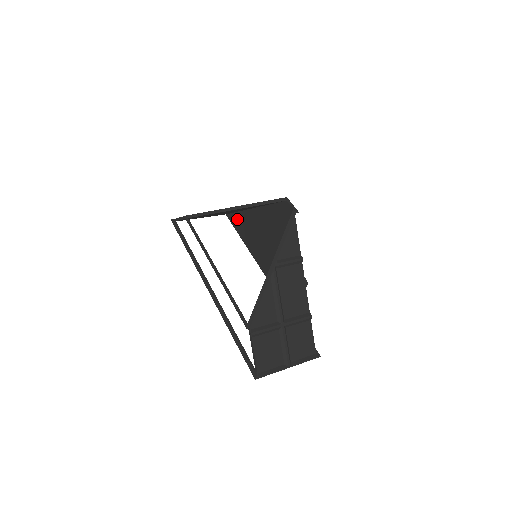
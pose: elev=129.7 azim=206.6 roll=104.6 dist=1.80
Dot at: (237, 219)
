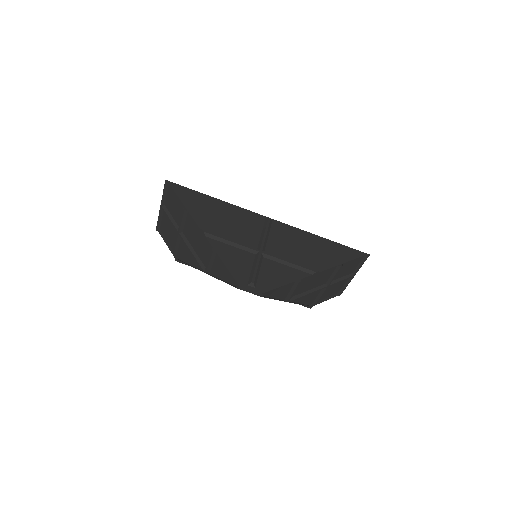
Dot at: (191, 203)
